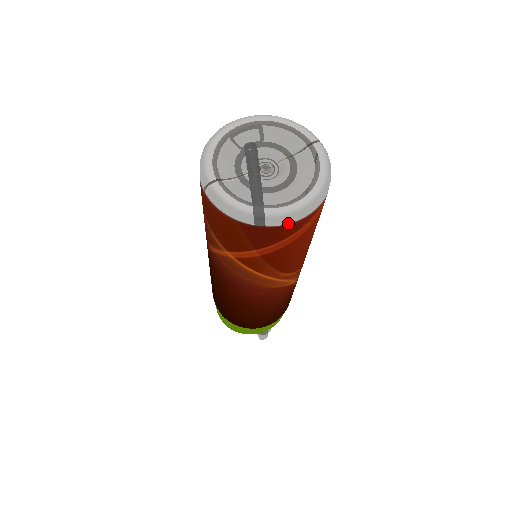
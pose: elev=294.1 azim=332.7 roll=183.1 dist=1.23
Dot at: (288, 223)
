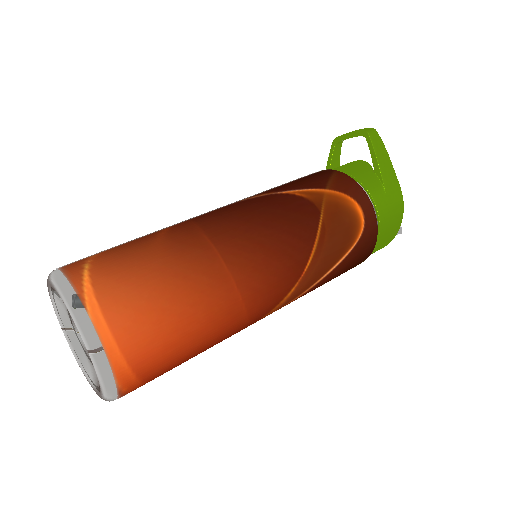
Dot at: occluded
